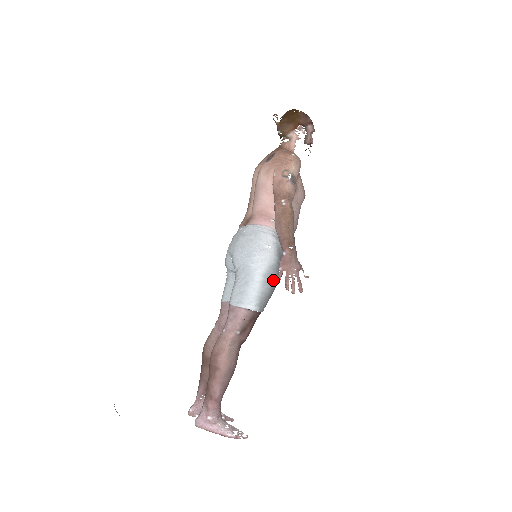
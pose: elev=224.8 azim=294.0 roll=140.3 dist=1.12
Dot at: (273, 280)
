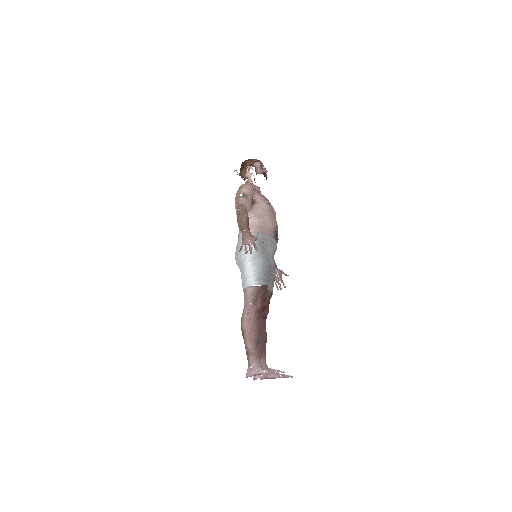
Dot at: (260, 261)
